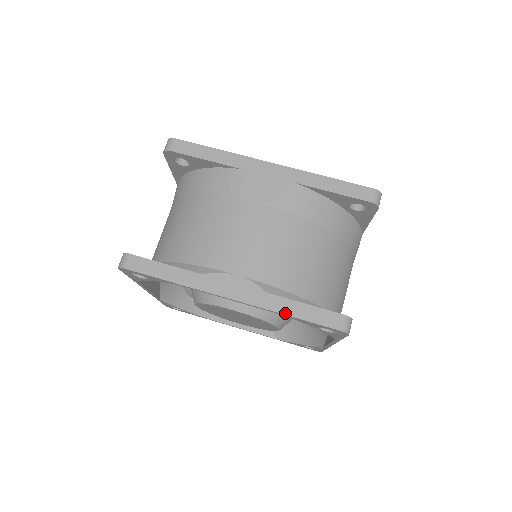
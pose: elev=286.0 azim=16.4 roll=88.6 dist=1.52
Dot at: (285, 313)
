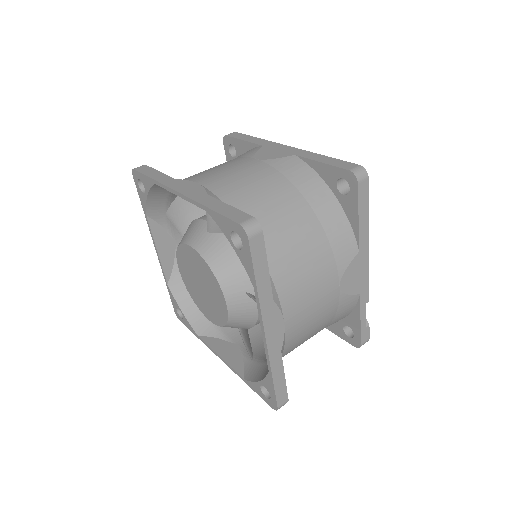
Dot at: (207, 206)
